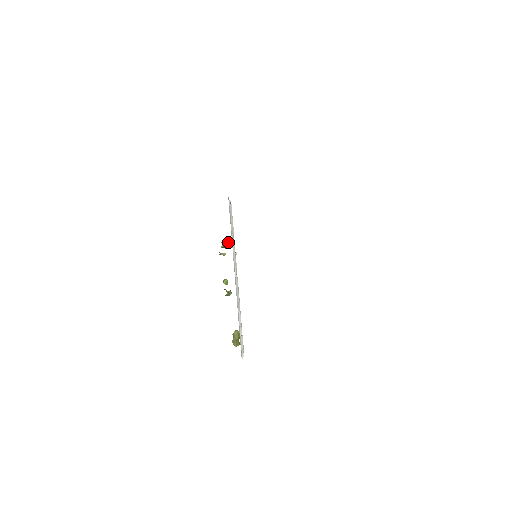
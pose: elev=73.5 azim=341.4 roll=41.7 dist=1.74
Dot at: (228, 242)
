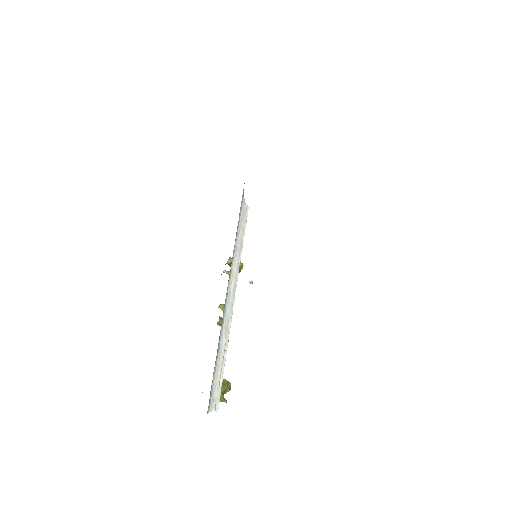
Dot at: occluded
